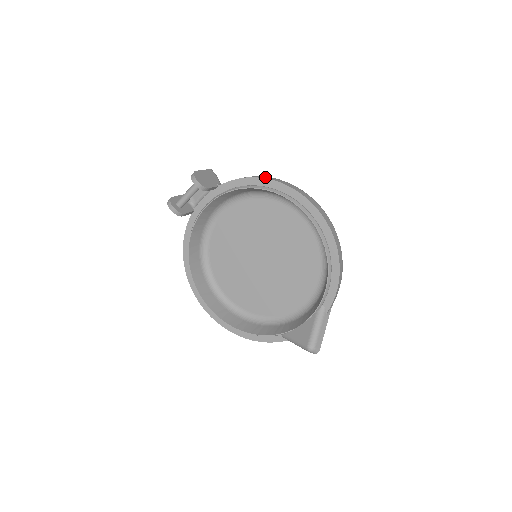
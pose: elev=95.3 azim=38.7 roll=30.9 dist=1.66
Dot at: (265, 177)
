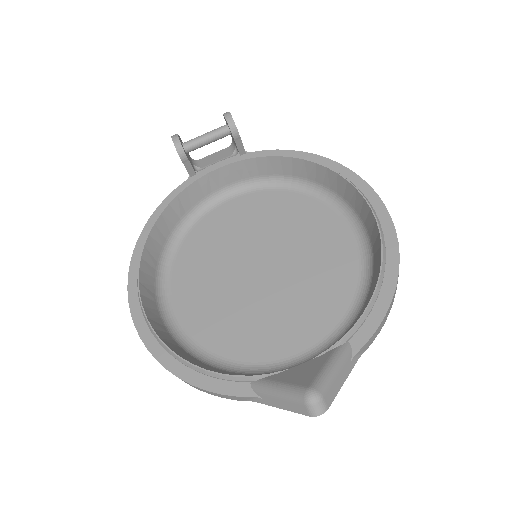
Dot at: occluded
